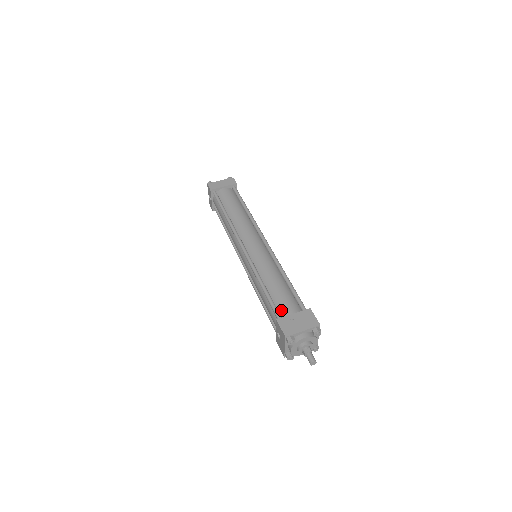
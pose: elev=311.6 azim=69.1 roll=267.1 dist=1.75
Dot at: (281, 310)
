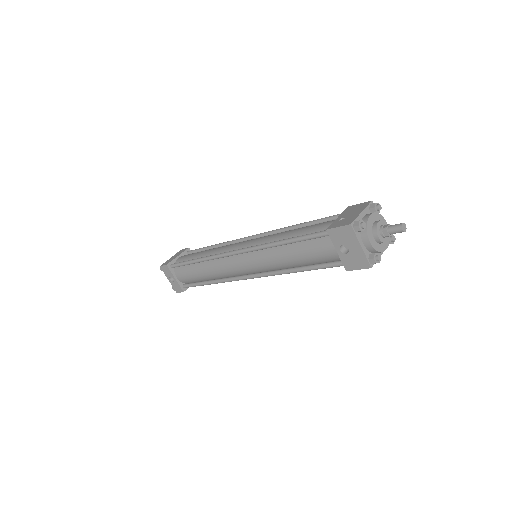
Dot at: (322, 230)
